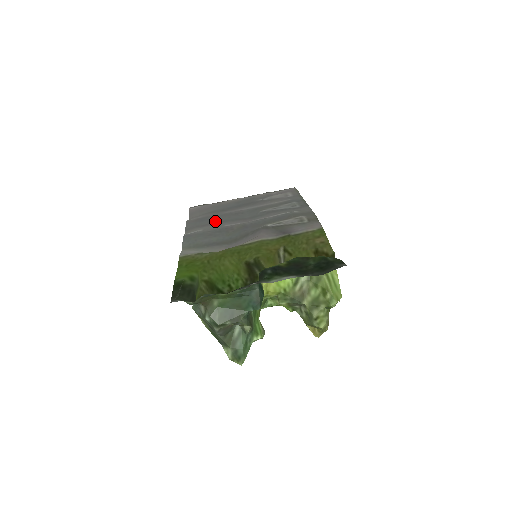
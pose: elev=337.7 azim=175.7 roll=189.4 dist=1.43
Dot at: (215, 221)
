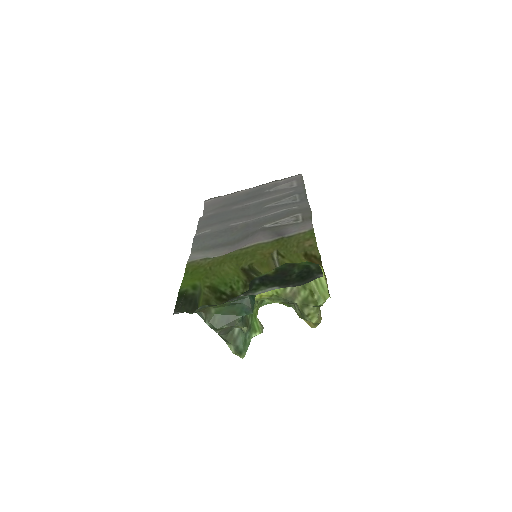
Dot at: (223, 219)
